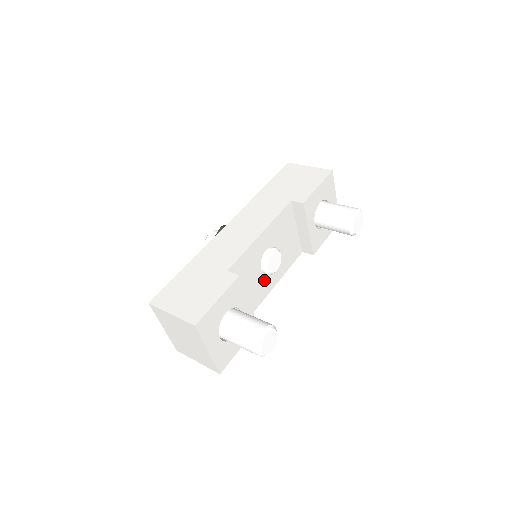
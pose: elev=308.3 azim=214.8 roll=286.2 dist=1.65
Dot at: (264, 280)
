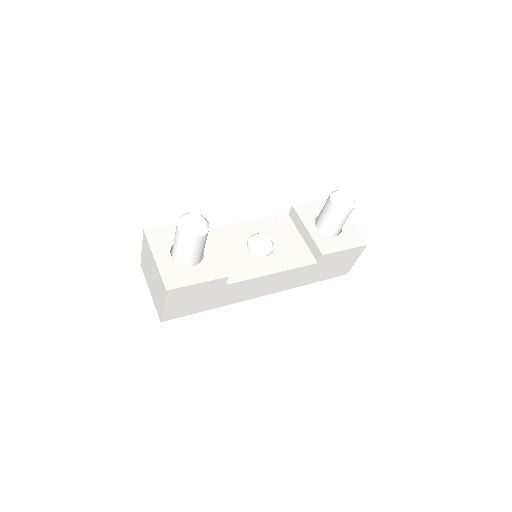
Dot at: (253, 260)
